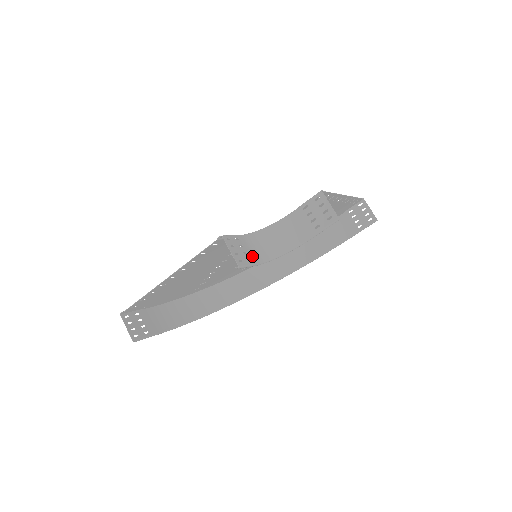
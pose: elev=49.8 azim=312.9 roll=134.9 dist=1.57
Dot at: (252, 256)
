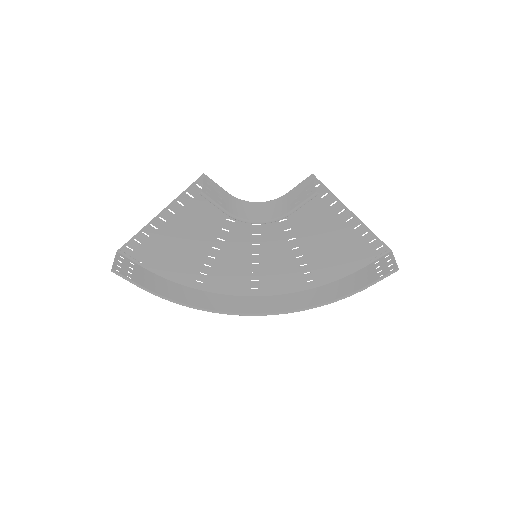
Dot at: (226, 205)
